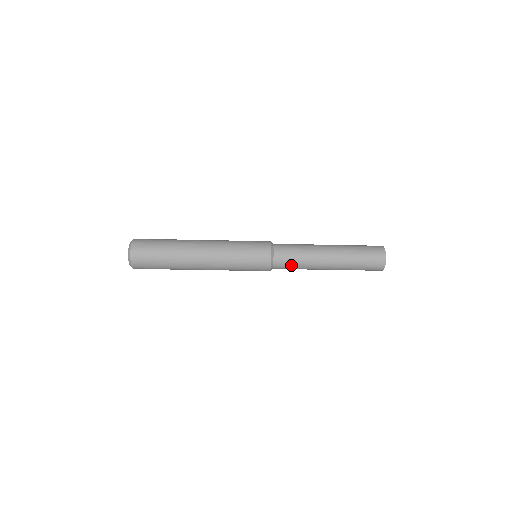
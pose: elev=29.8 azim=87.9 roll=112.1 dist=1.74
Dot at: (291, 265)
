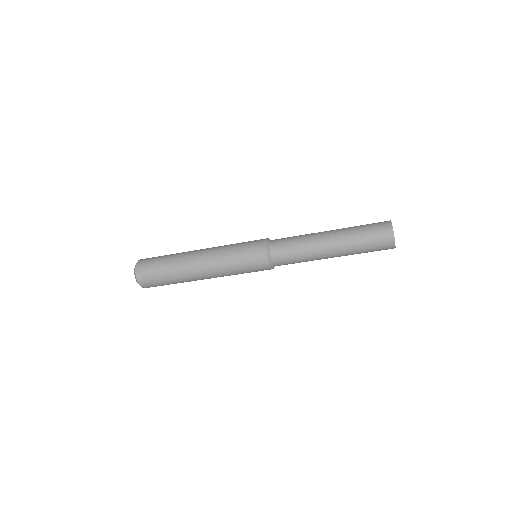
Dot at: (289, 251)
